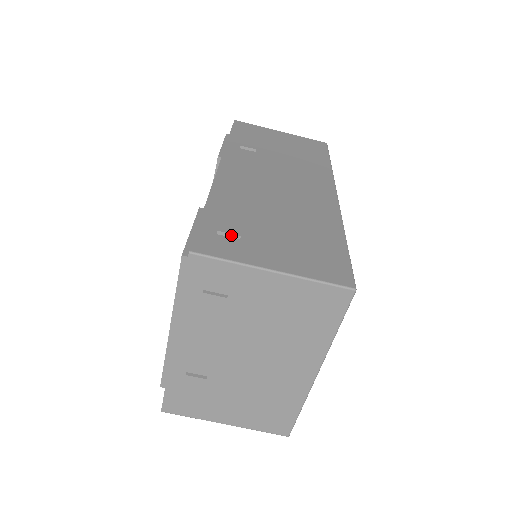
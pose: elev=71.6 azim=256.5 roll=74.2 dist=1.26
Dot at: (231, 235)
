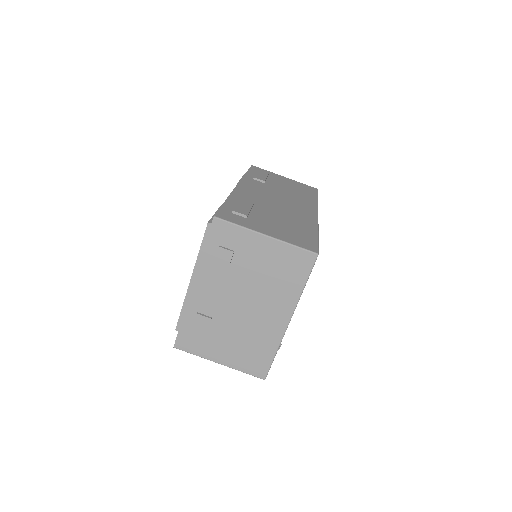
Dot at: (241, 215)
